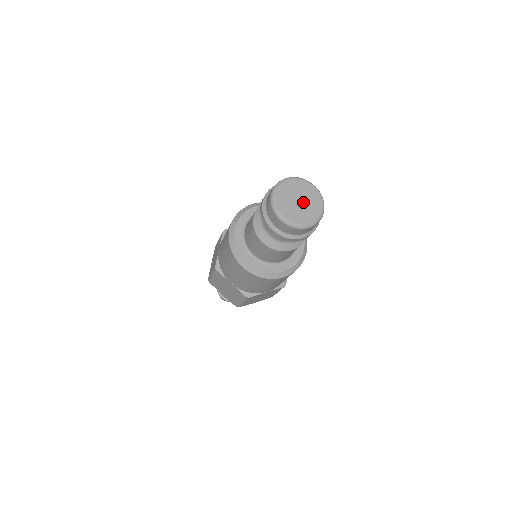
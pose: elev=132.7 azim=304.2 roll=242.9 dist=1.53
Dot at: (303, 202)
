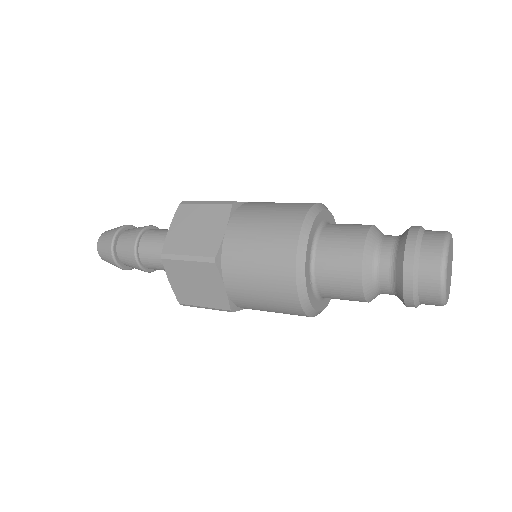
Dot at: (450, 271)
